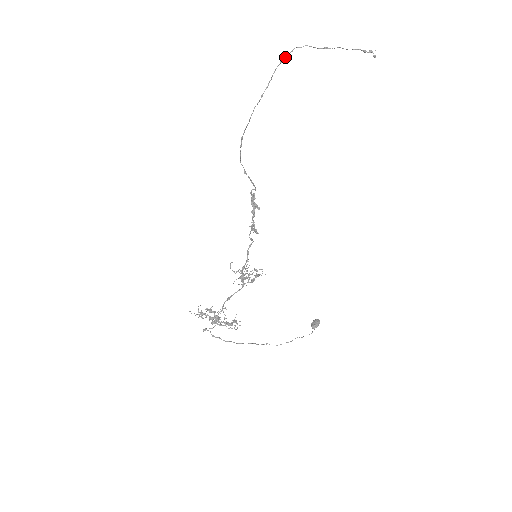
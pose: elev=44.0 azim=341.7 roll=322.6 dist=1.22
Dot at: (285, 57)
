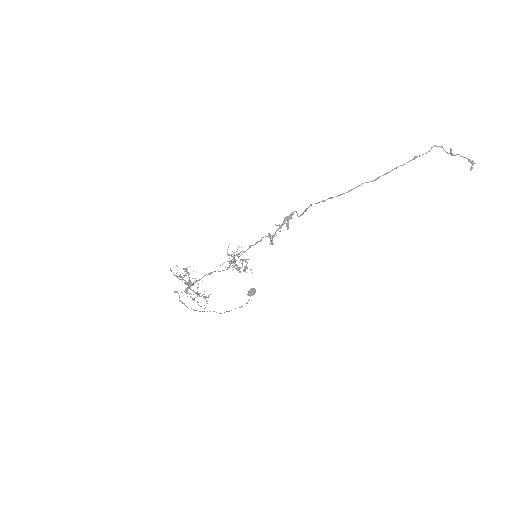
Dot at: occluded
